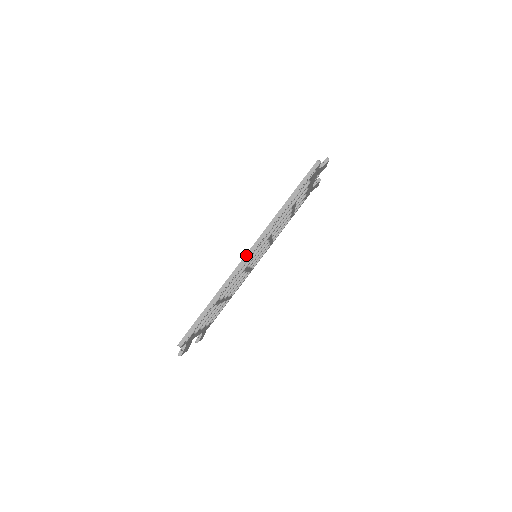
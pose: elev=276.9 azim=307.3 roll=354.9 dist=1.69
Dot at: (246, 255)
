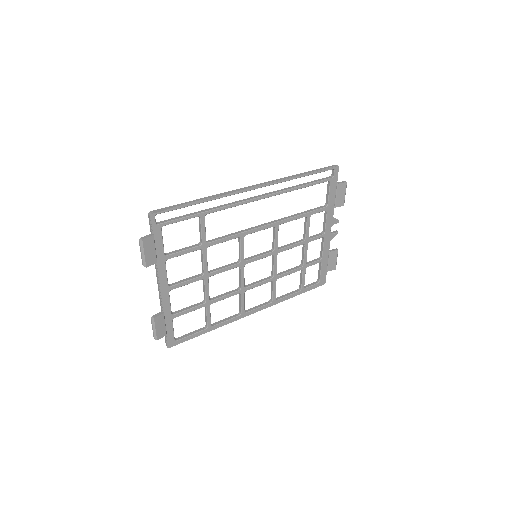
Dot at: (251, 186)
